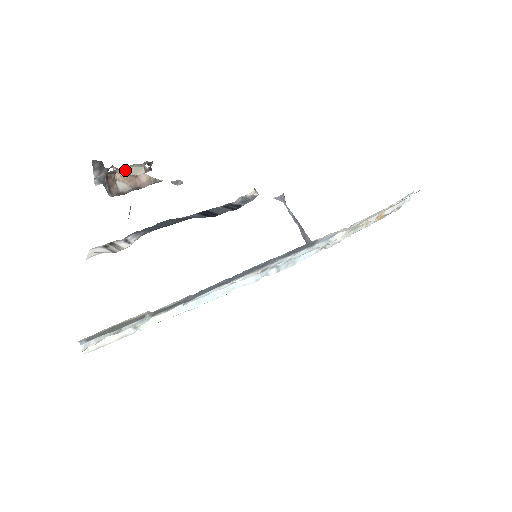
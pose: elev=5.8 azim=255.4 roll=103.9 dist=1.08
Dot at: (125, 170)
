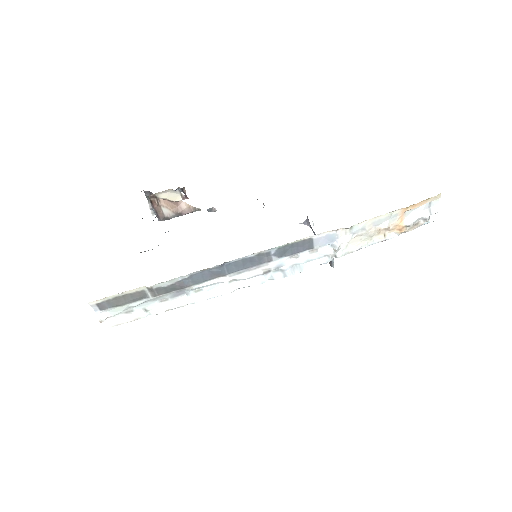
Dot at: (163, 195)
